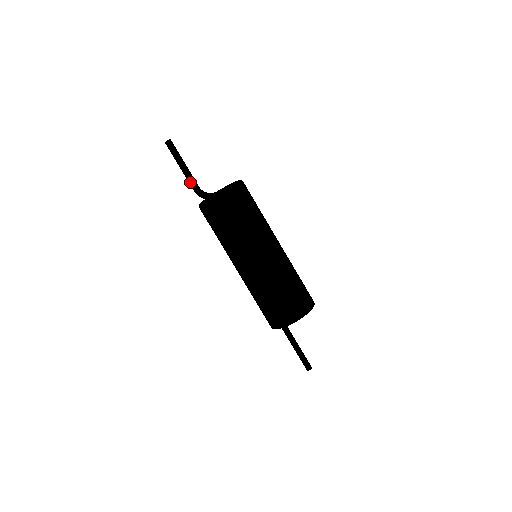
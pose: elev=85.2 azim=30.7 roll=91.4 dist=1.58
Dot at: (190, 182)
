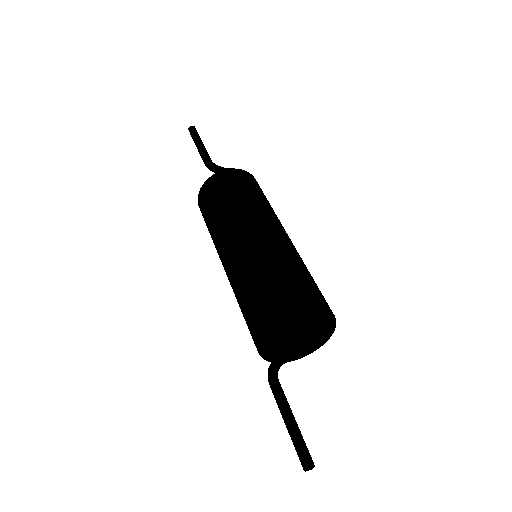
Dot at: (204, 154)
